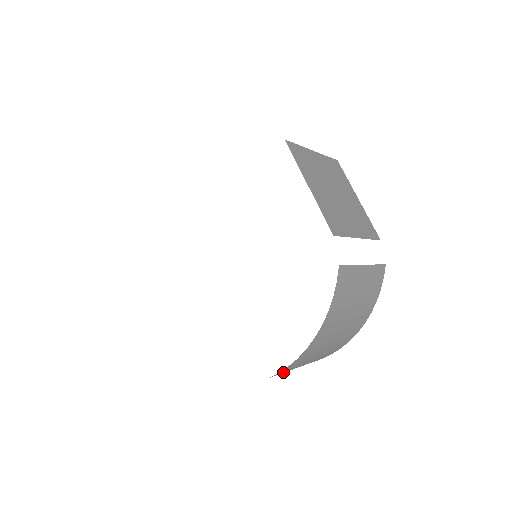
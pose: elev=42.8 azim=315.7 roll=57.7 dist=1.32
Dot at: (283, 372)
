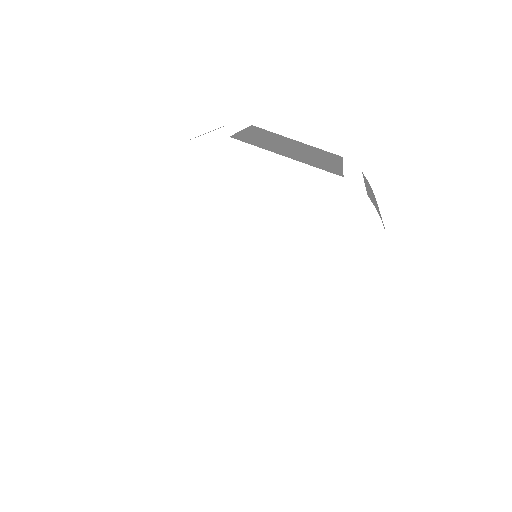
Dot at: occluded
